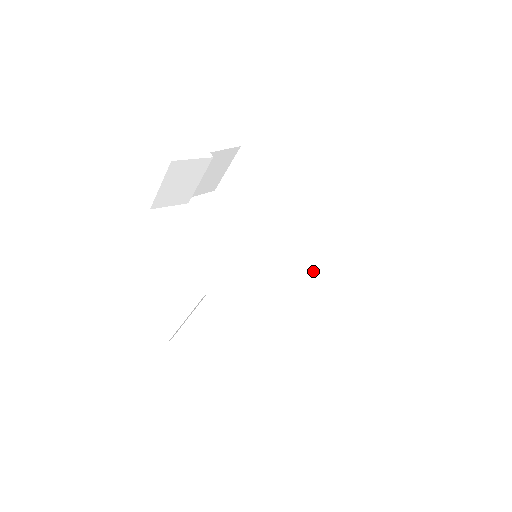
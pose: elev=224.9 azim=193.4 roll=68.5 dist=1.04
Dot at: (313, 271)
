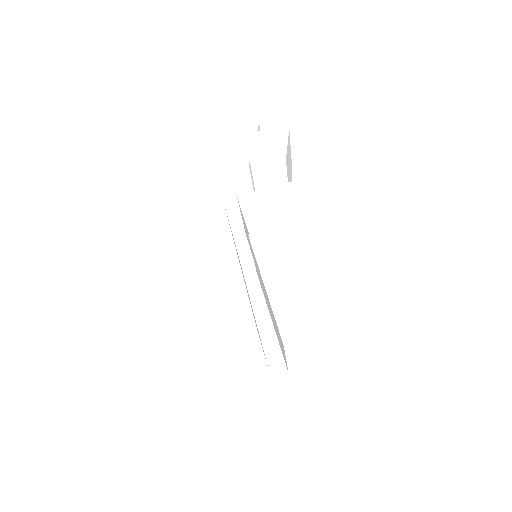
Dot at: (261, 275)
